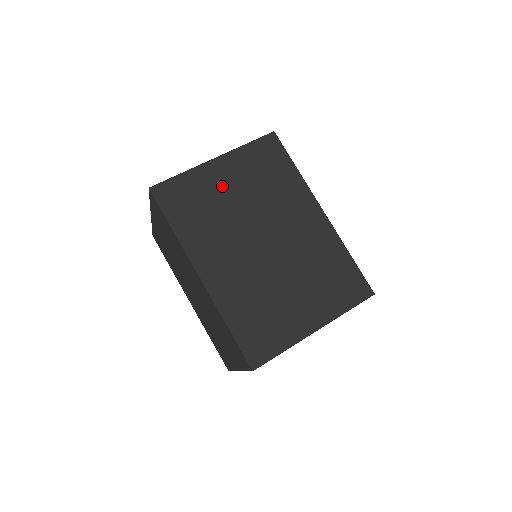
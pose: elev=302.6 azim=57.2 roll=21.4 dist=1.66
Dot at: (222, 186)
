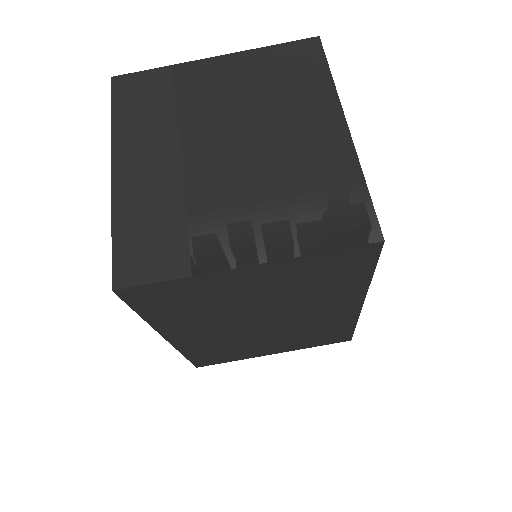
Dot at: (240, 289)
